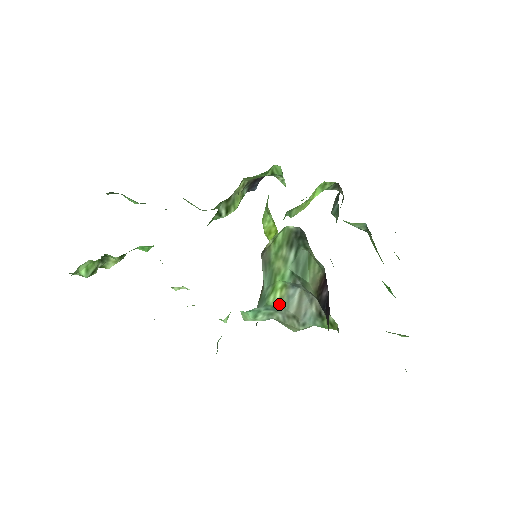
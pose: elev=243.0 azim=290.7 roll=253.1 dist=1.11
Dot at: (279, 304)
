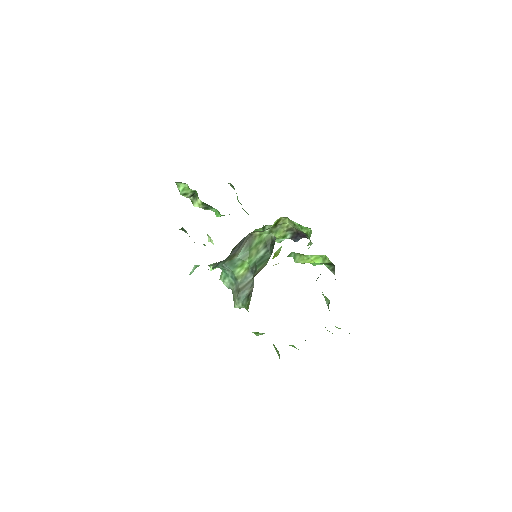
Dot at: (239, 278)
